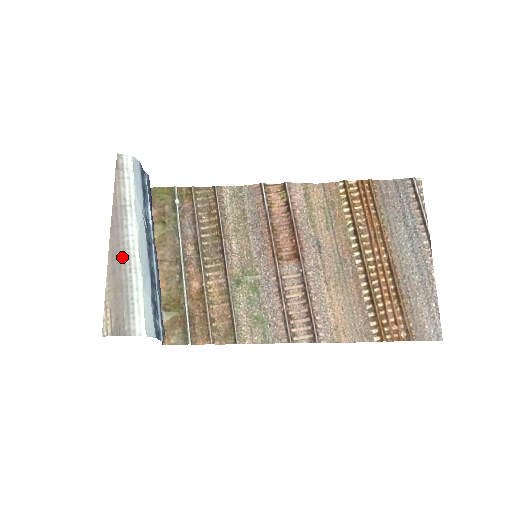
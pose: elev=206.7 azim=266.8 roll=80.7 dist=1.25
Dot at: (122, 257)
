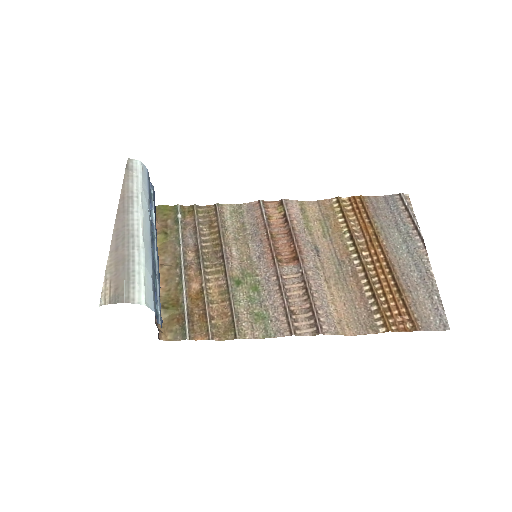
Dot at: (126, 236)
